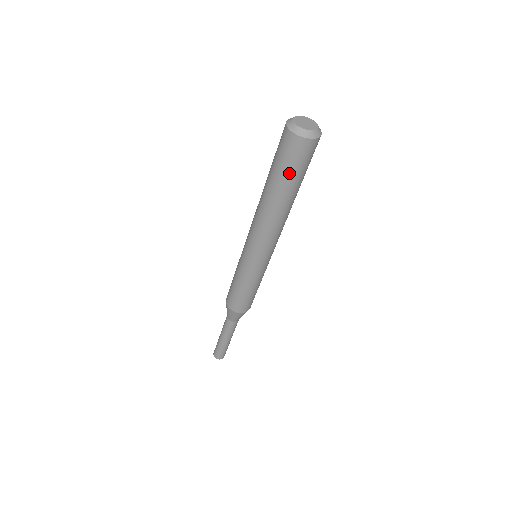
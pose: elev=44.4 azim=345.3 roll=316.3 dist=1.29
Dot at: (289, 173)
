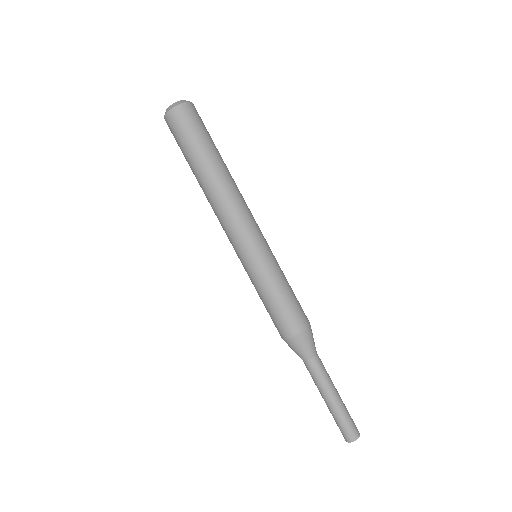
Dot at: (184, 149)
